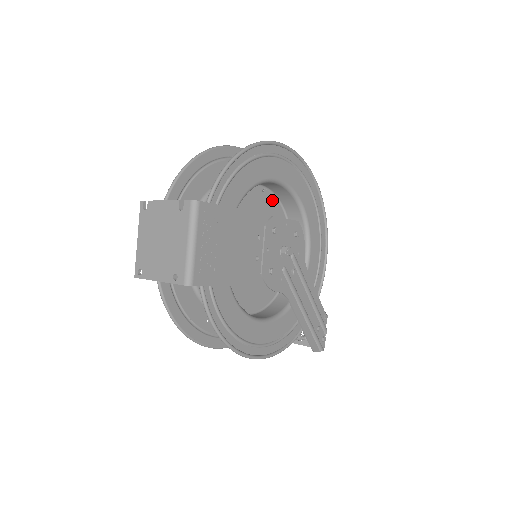
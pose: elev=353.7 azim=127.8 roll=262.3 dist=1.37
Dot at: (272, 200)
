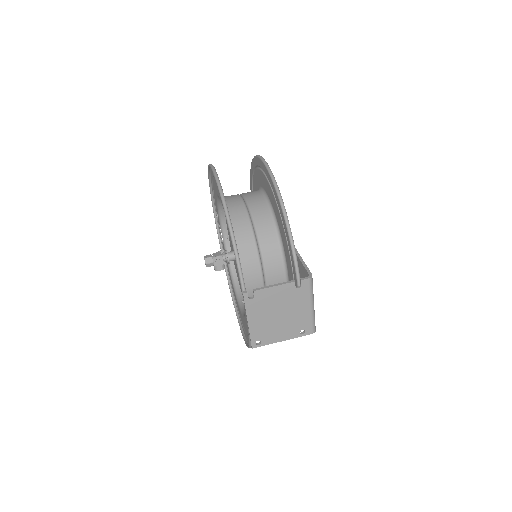
Dot at: occluded
